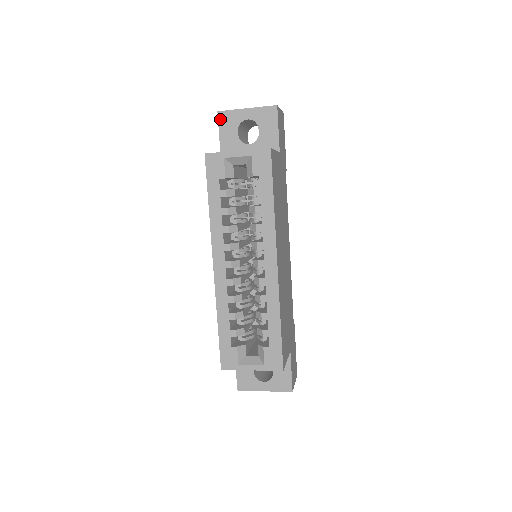
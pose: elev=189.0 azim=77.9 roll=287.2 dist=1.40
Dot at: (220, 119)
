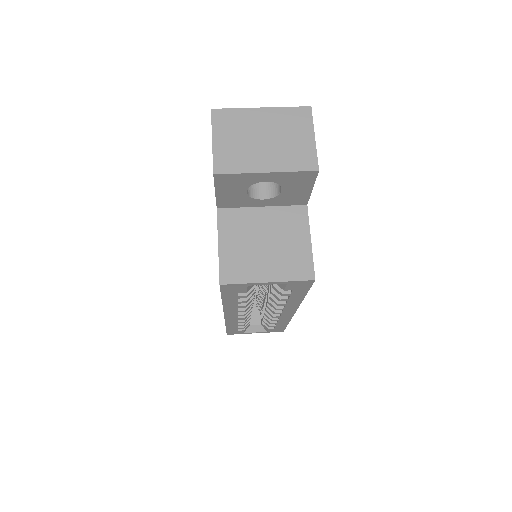
Dot at: (218, 181)
